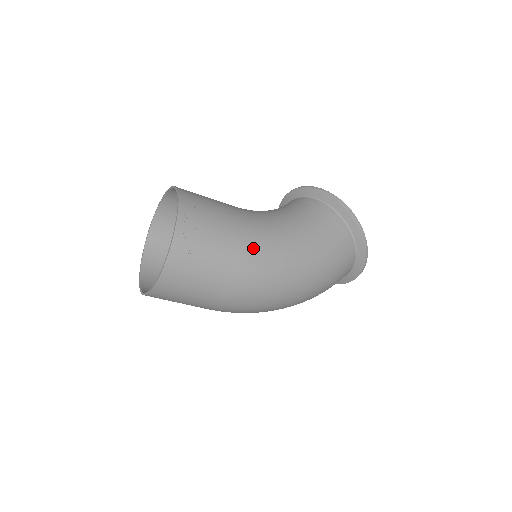
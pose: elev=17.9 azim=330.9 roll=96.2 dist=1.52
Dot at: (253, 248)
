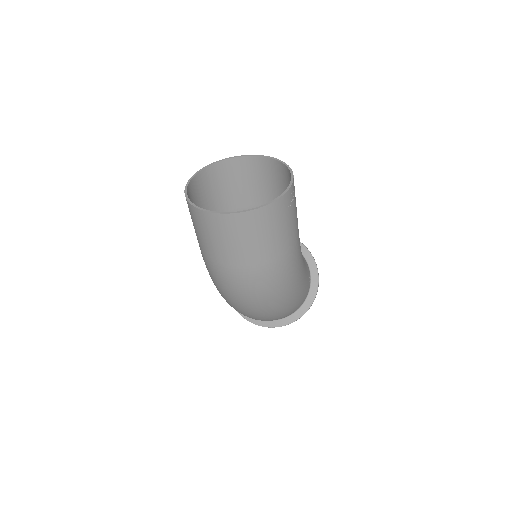
Dot at: (298, 245)
